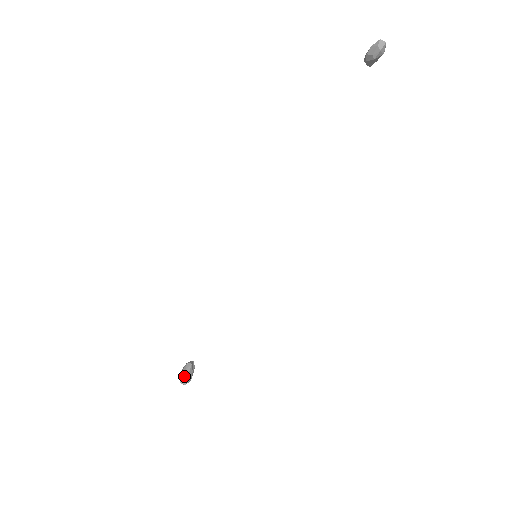
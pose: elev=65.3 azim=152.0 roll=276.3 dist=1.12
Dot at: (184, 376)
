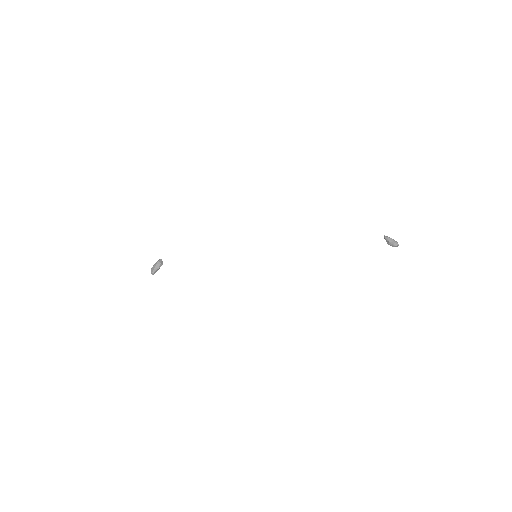
Dot at: (156, 271)
